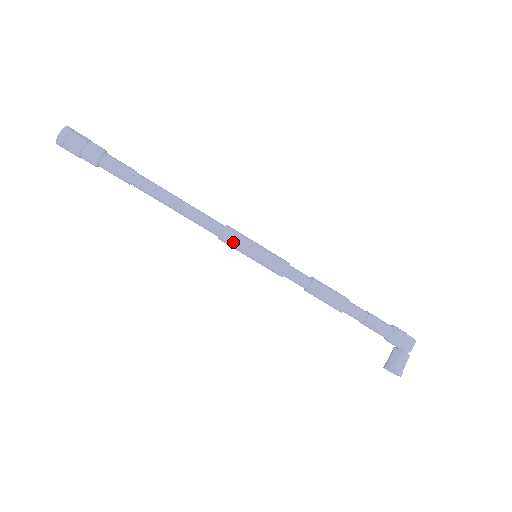
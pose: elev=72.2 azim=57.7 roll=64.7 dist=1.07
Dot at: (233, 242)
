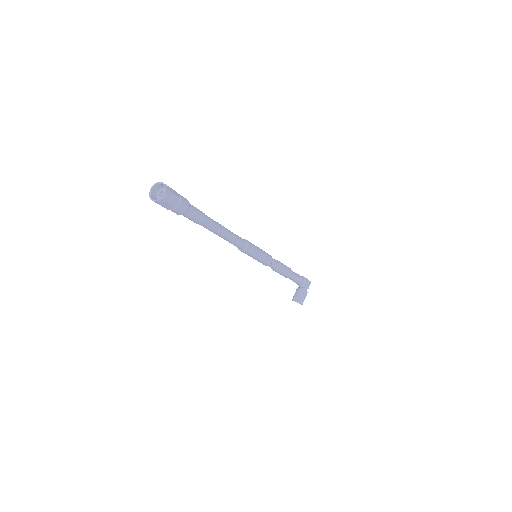
Dot at: (250, 253)
